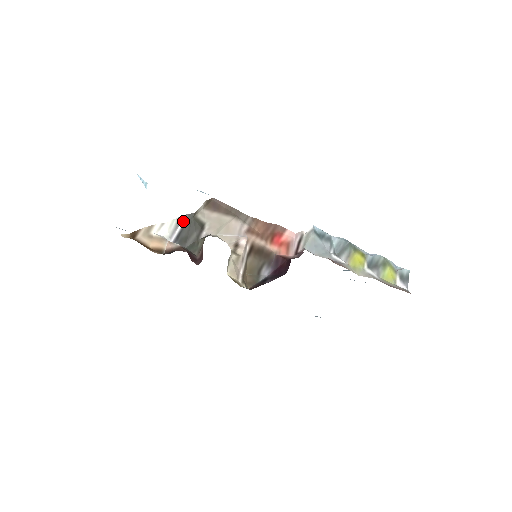
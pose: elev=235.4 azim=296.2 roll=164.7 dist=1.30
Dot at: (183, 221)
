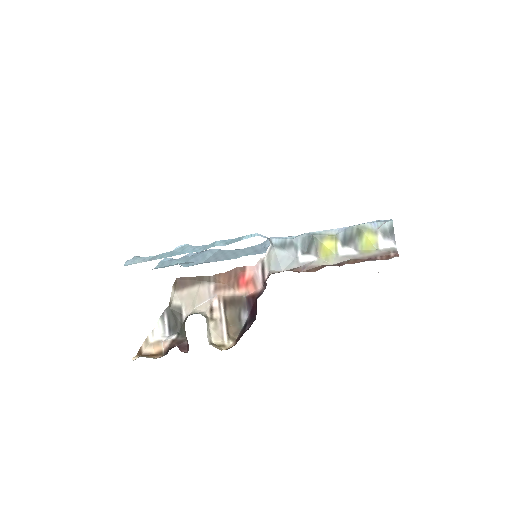
Dot at: (165, 316)
